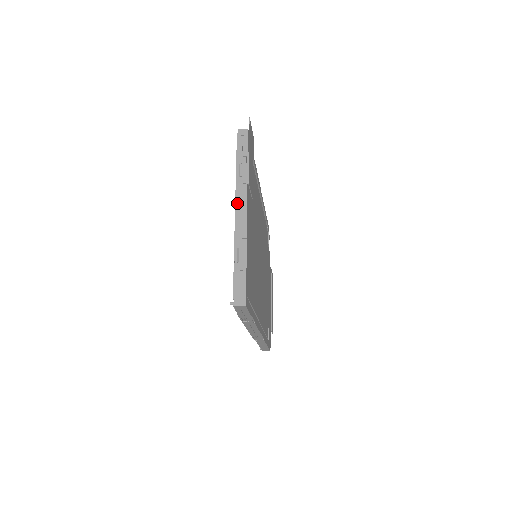
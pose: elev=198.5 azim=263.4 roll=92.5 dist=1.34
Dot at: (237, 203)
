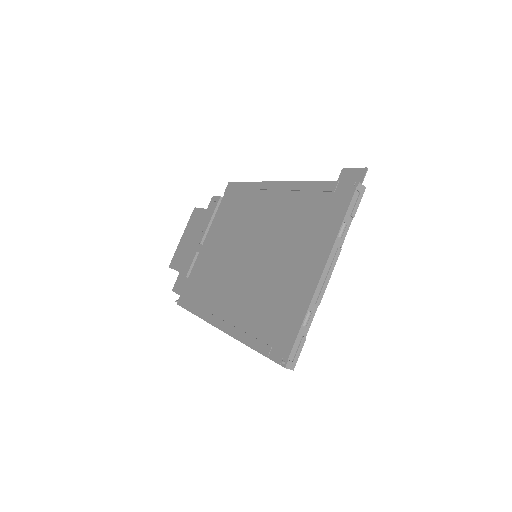
Dot at: (327, 265)
